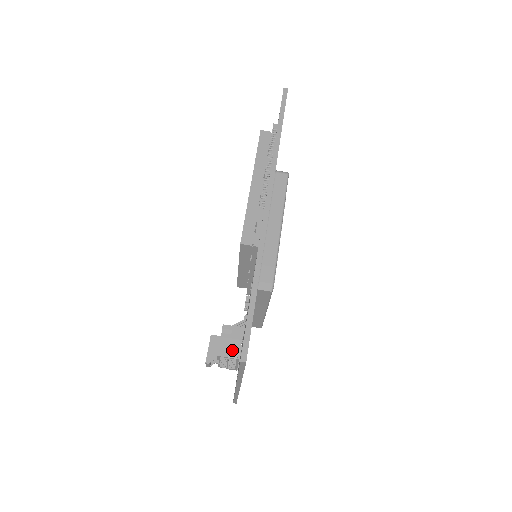
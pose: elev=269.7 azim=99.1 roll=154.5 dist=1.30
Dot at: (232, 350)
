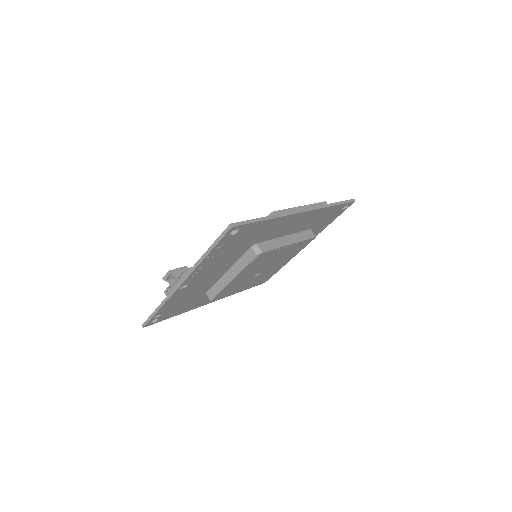
Dot at: occluded
